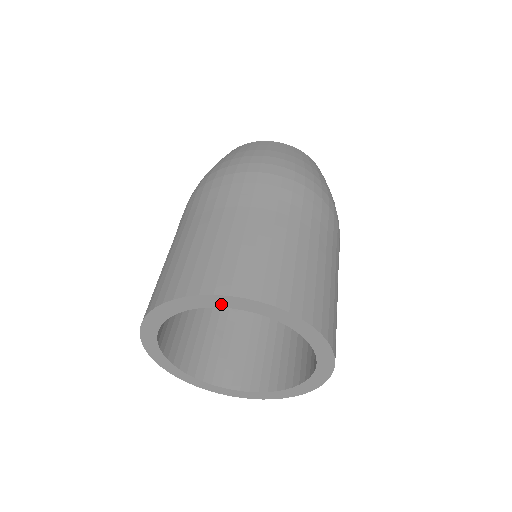
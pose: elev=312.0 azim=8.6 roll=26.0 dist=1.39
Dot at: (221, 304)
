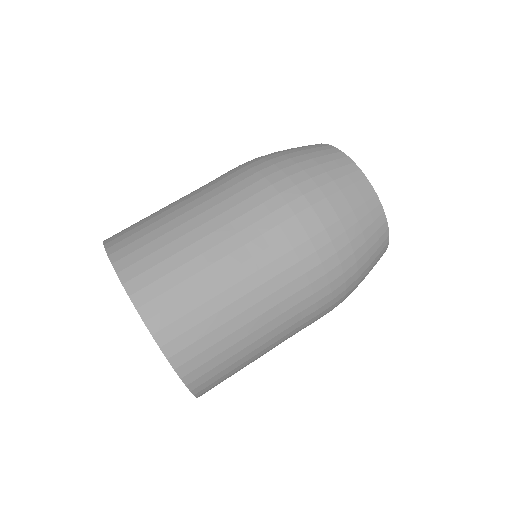
Dot at: occluded
